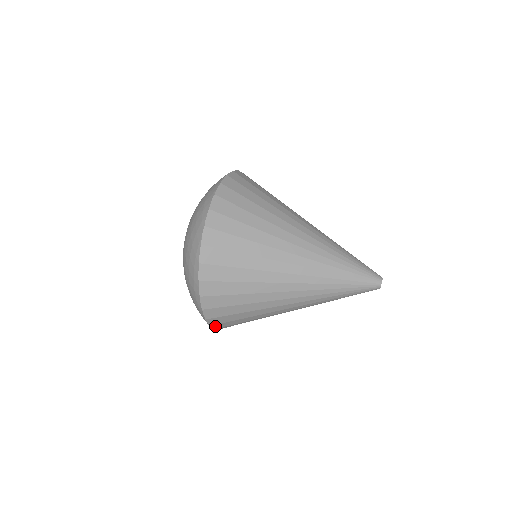
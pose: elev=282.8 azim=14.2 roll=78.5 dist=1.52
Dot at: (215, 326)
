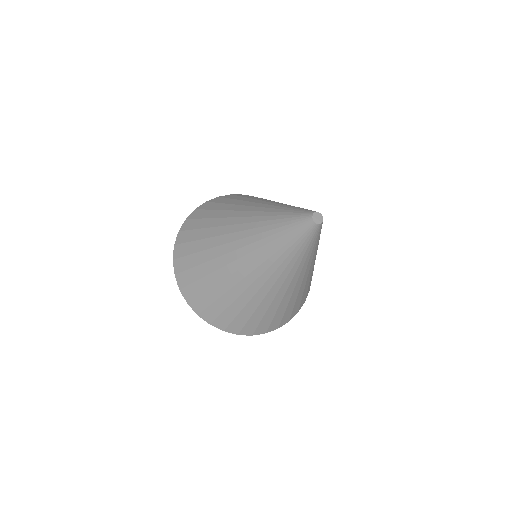
Dot at: (293, 316)
